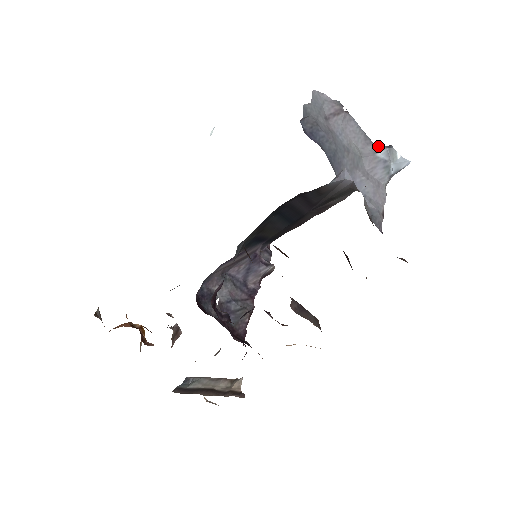
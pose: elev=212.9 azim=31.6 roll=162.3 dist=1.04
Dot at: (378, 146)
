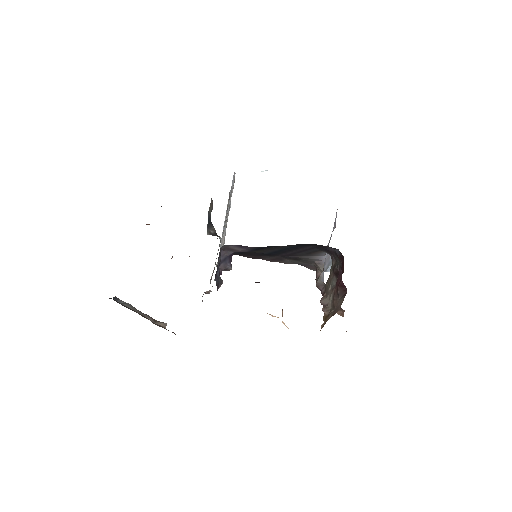
Dot at: occluded
